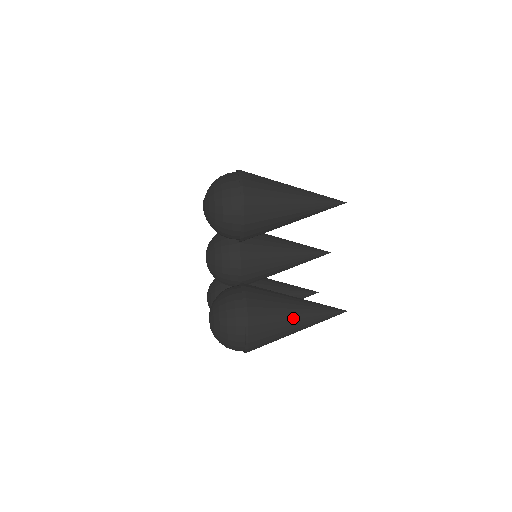
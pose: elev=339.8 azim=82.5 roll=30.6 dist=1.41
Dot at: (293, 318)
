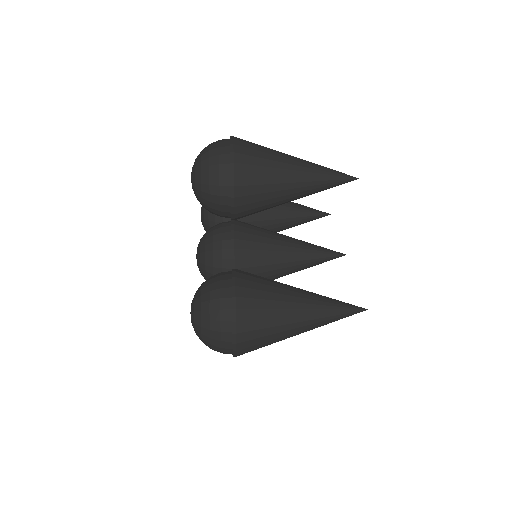
Dot at: (295, 307)
